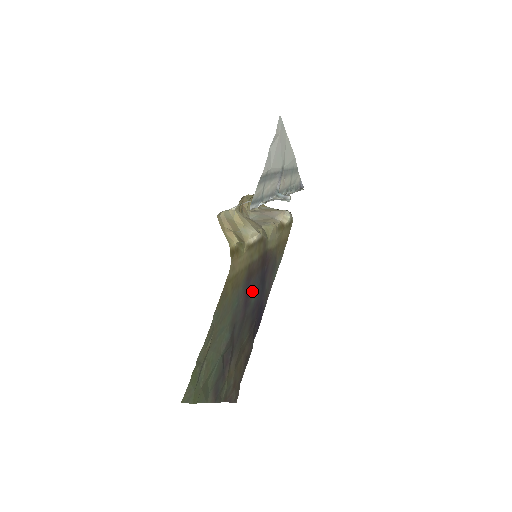
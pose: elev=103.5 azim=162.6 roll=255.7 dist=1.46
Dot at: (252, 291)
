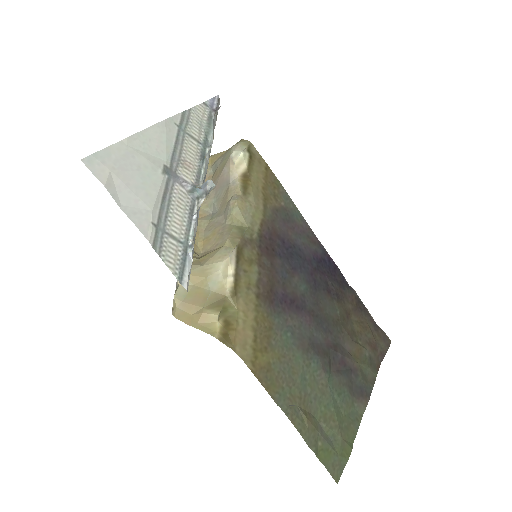
Dot at: (291, 288)
